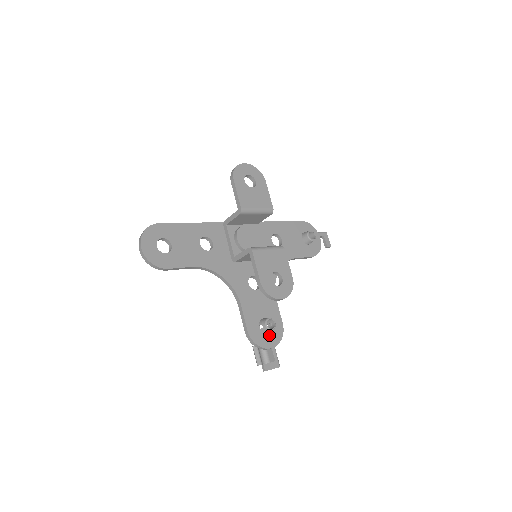
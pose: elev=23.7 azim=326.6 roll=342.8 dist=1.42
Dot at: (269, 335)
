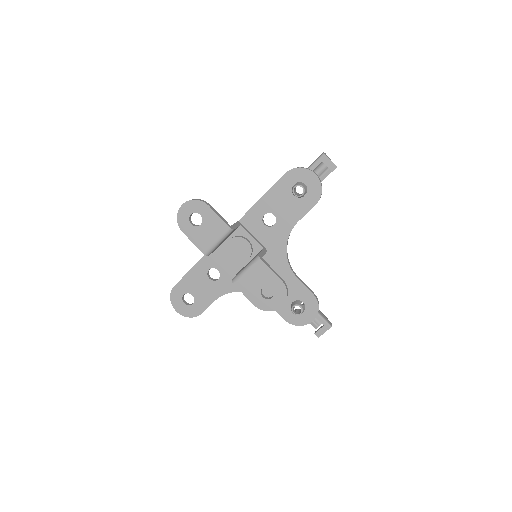
Dot at: (305, 312)
